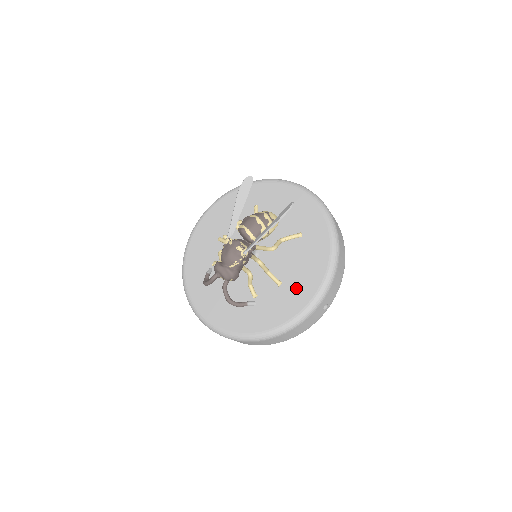
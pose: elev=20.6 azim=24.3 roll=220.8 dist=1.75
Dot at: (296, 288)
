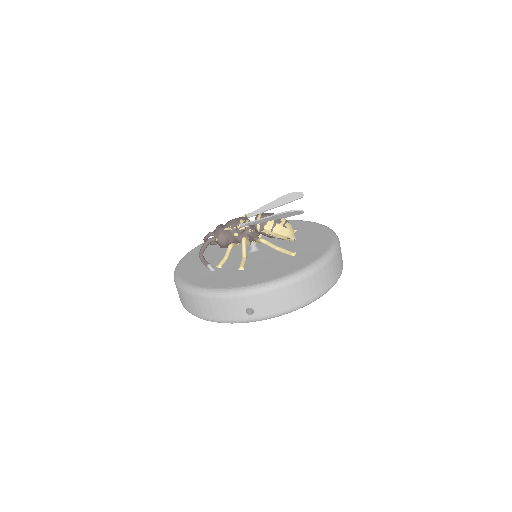
Dot at: (245, 276)
